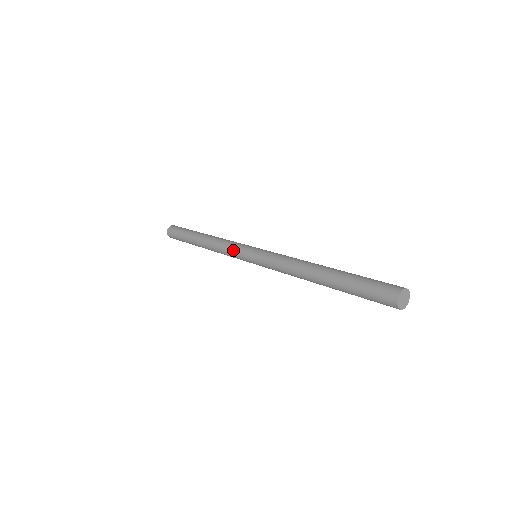
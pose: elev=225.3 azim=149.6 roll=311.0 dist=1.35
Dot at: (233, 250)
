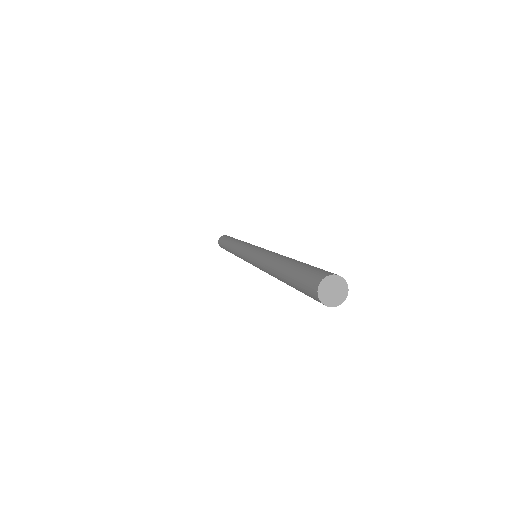
Dot at: (246, 244)
